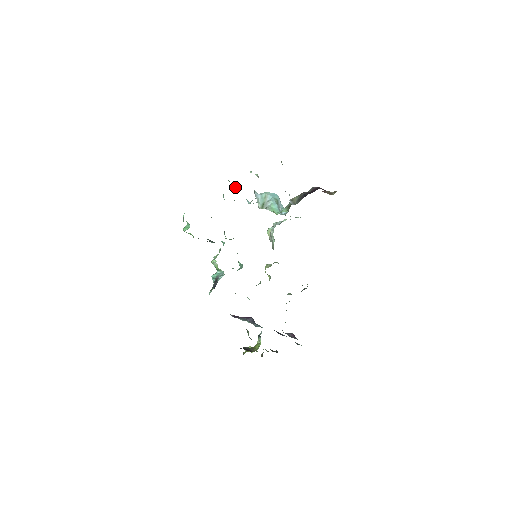
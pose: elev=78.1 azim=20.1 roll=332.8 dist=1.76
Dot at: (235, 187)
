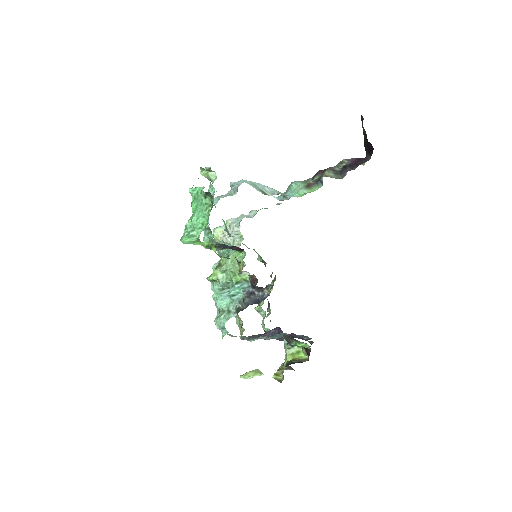
Dot at: (215, 176)
